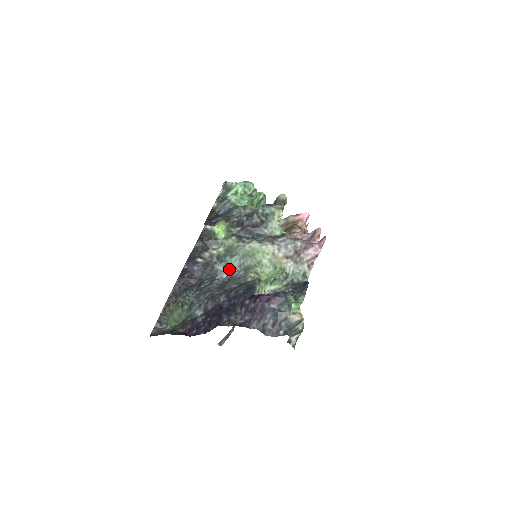
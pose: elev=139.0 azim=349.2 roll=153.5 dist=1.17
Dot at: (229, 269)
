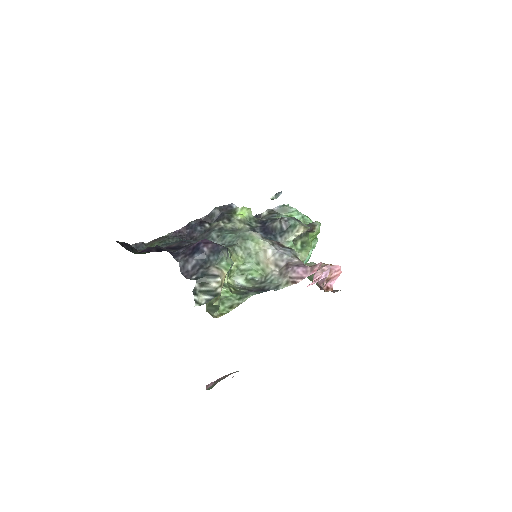
Dot at: (220, 240)
